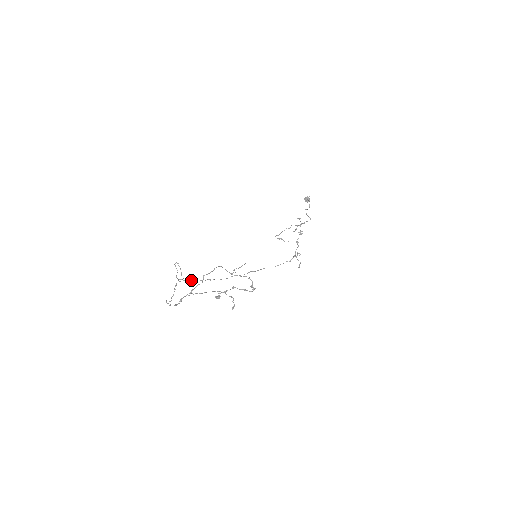
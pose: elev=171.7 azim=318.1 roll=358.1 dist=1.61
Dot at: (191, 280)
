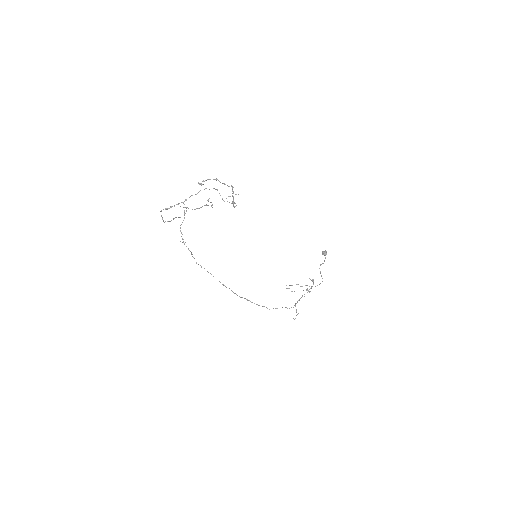
Dot at: occluded
